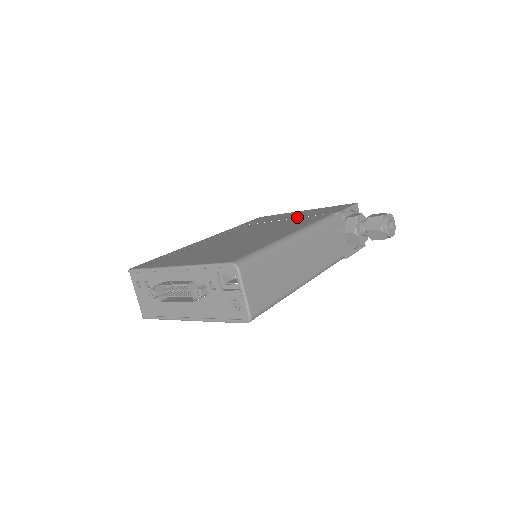
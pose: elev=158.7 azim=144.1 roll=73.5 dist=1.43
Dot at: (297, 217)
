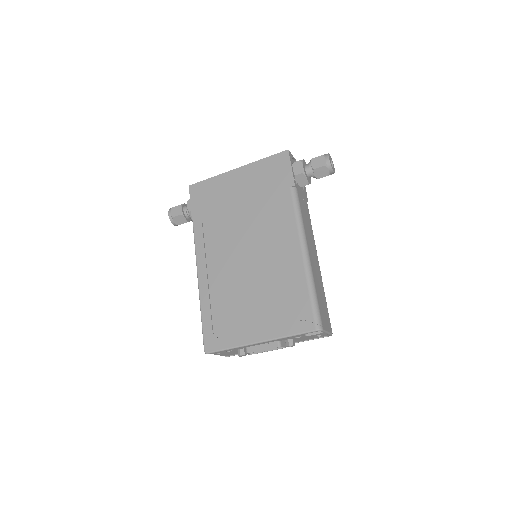
Dot at: (254, 197)
